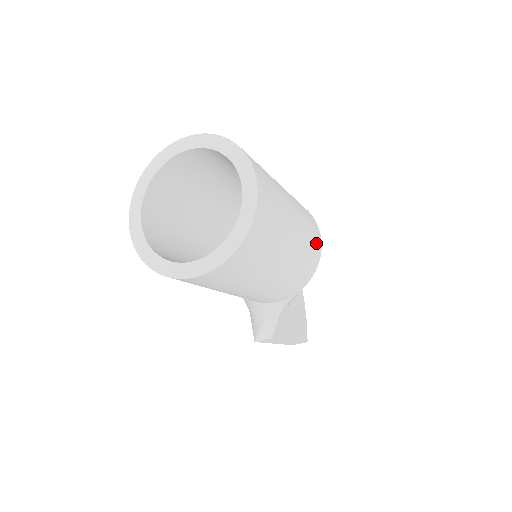
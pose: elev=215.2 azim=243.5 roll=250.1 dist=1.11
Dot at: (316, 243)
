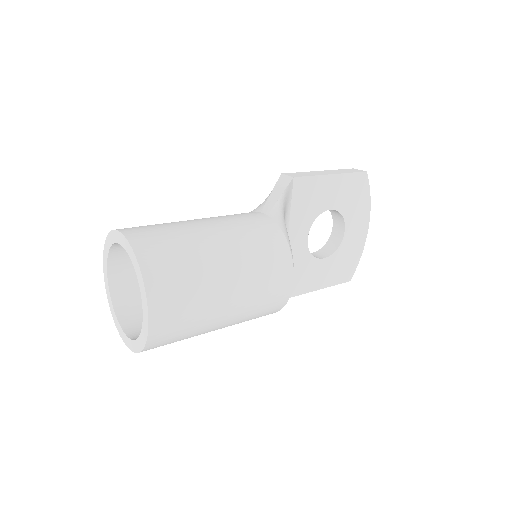
Dot at: (278, 296)
